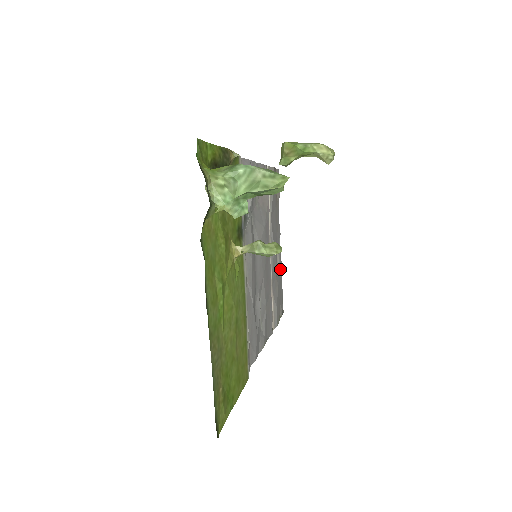
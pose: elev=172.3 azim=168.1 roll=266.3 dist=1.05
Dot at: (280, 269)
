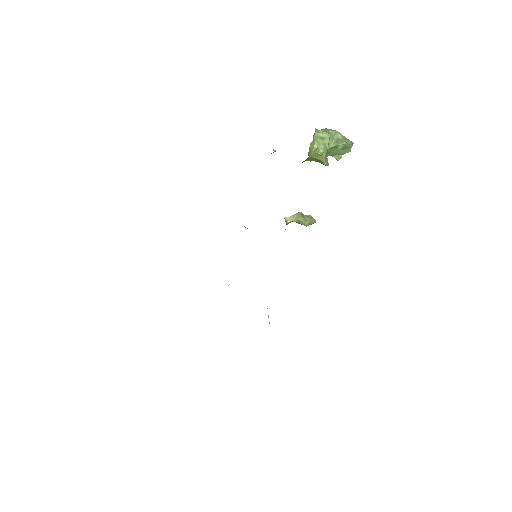
Dot at: occluded
